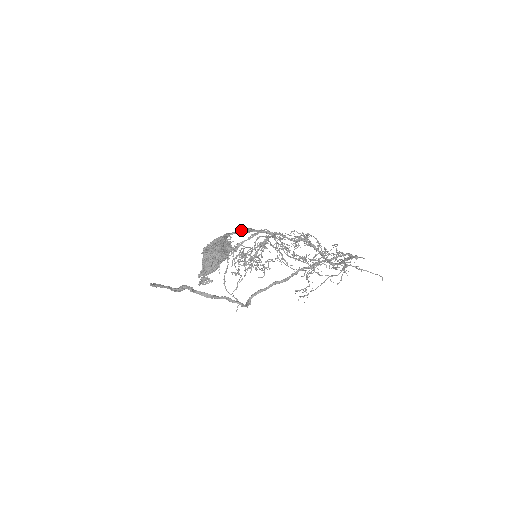
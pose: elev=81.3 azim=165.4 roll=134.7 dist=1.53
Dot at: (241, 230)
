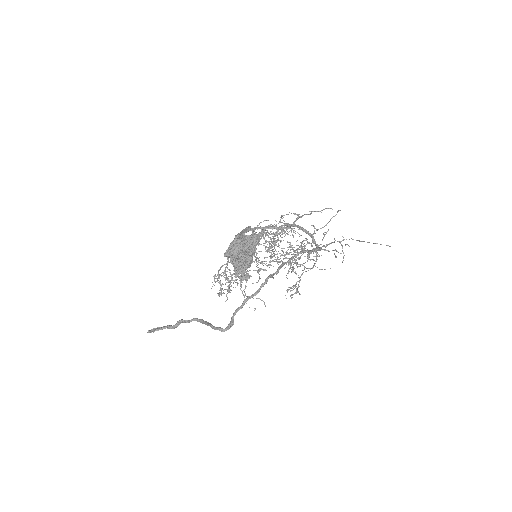
Dot at: (242, 230)
